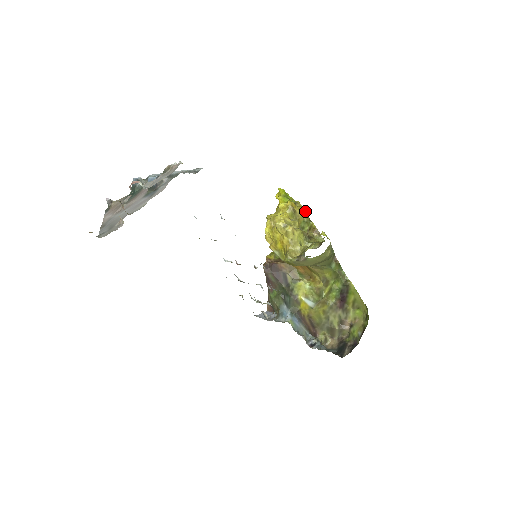
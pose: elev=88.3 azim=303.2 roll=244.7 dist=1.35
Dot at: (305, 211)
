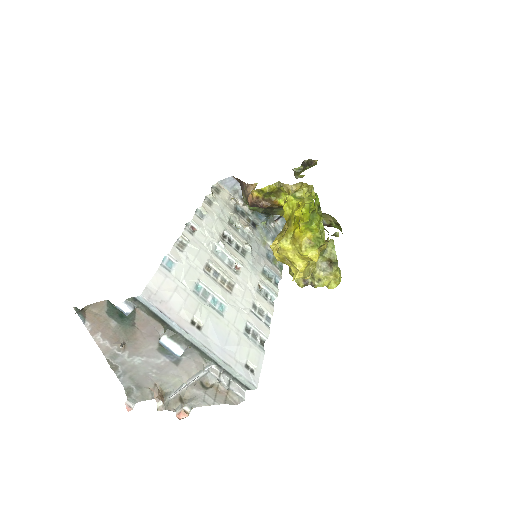
Dot at: occluded
